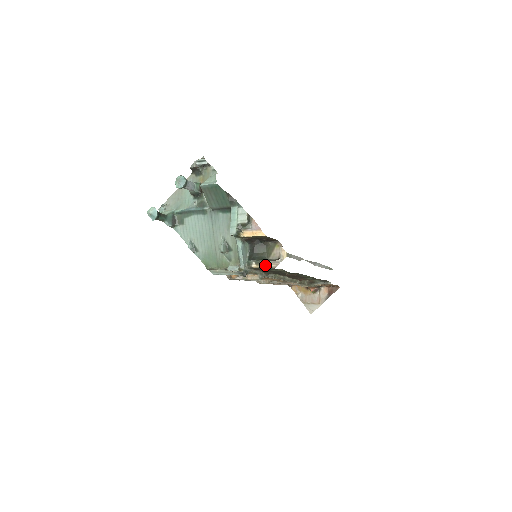
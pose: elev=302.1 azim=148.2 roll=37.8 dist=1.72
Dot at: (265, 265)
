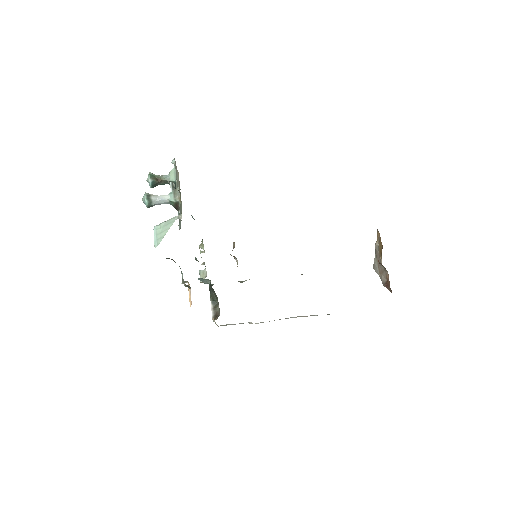
Dot at: (214, 304)
